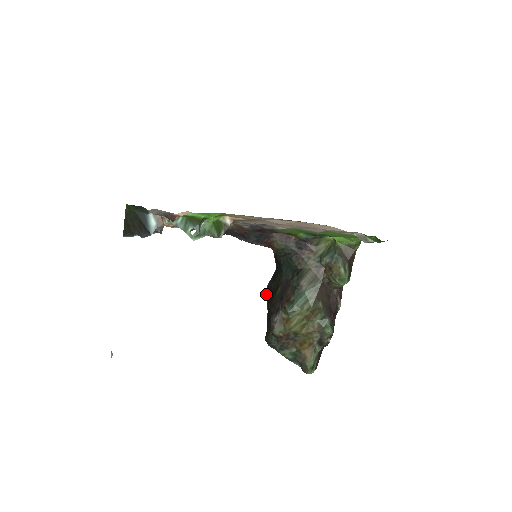
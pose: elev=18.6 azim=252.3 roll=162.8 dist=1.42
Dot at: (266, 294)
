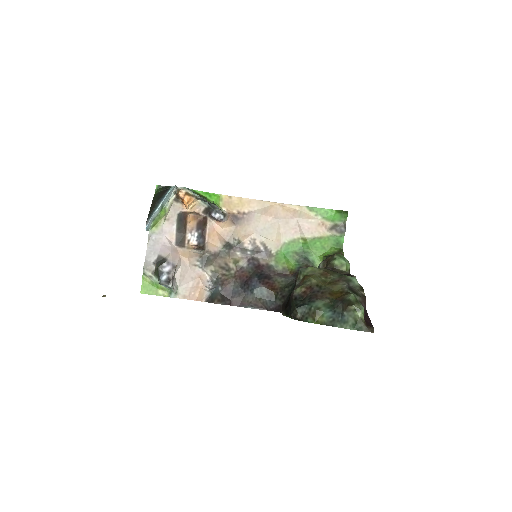
Dot at: (282, 313)
